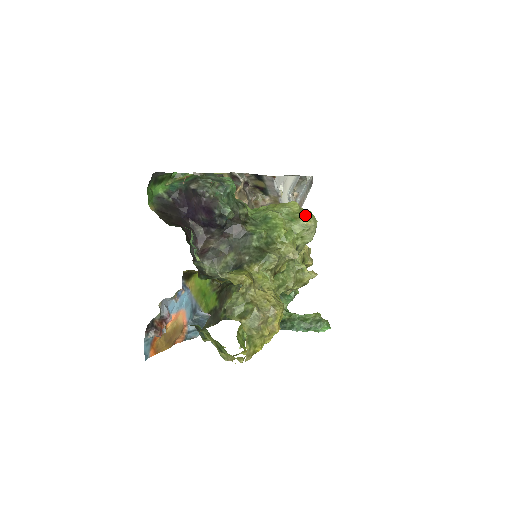
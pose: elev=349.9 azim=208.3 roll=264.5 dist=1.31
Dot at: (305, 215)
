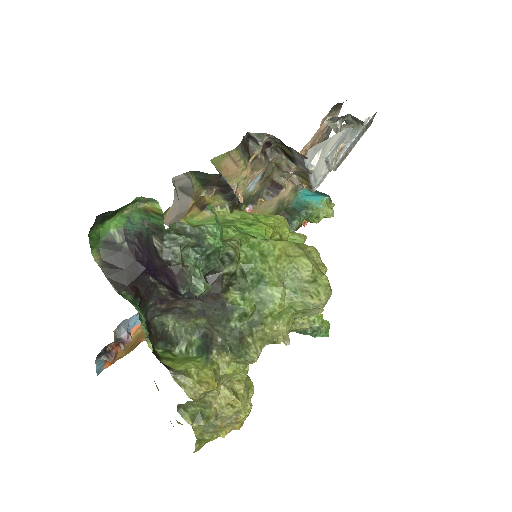
Dot at: (316, 289)
